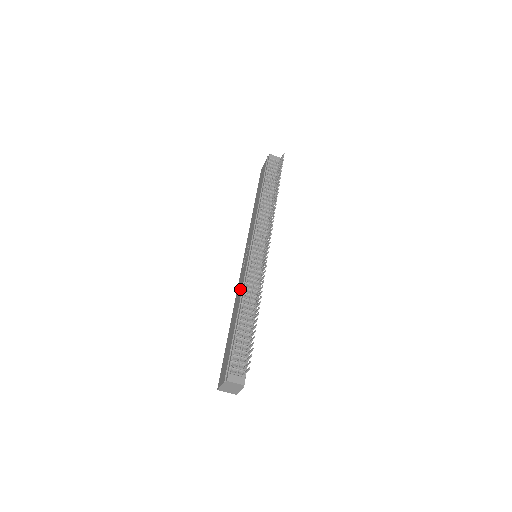
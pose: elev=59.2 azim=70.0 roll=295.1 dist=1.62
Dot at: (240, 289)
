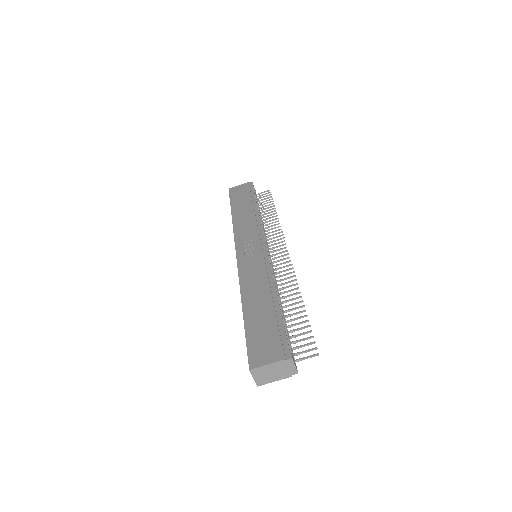
Dot at: (259, 275)
